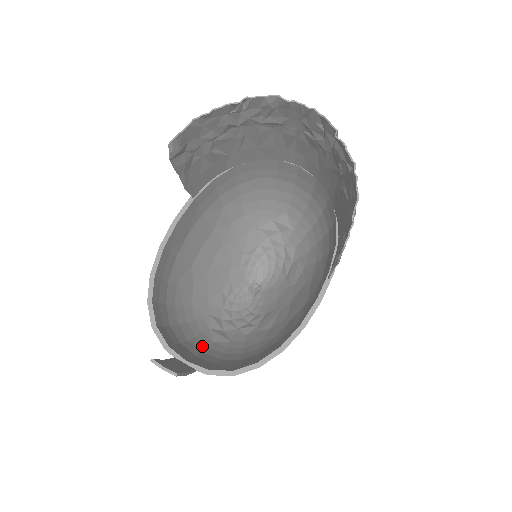
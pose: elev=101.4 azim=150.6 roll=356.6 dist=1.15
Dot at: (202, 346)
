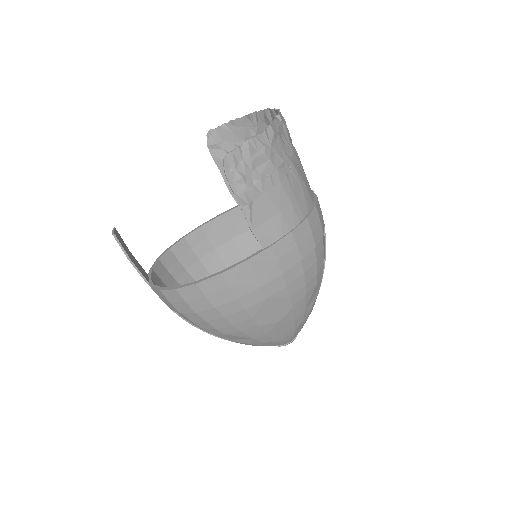
Dot at: occluded
